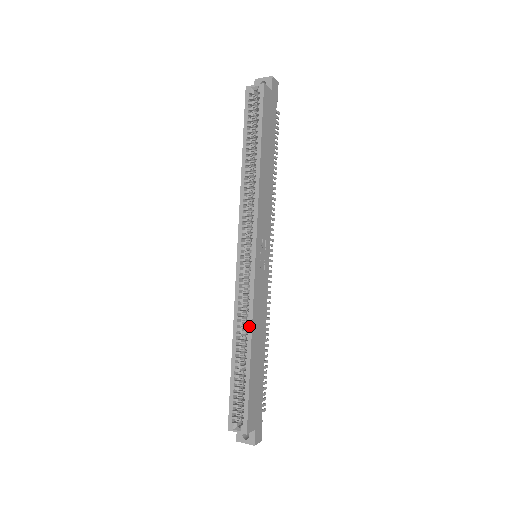
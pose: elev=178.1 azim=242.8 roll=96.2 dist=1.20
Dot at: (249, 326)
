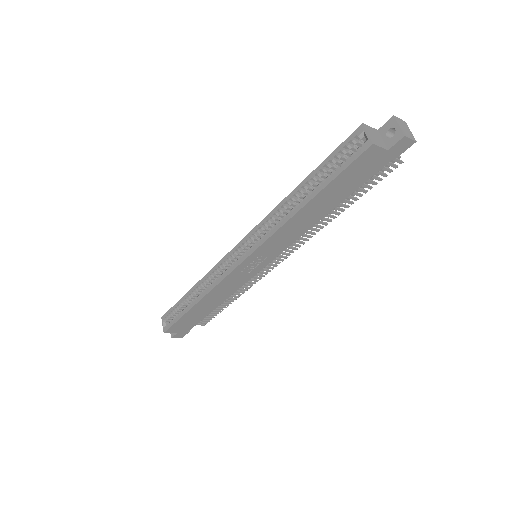
Dot at: (205, 292)
